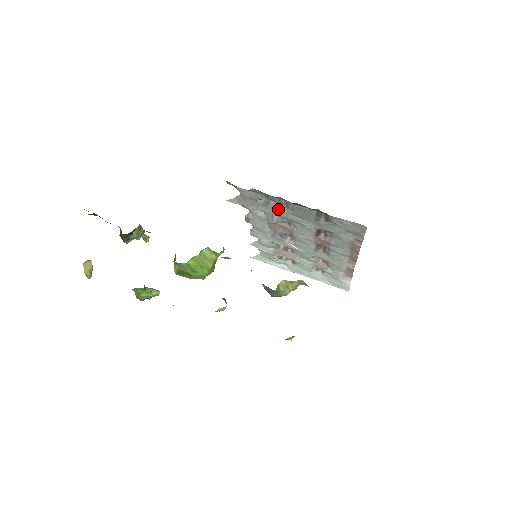
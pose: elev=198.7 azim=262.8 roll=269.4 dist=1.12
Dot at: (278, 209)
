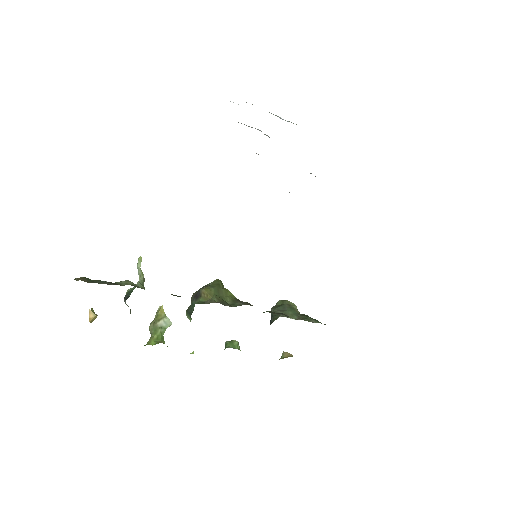
Dot at: occluded
